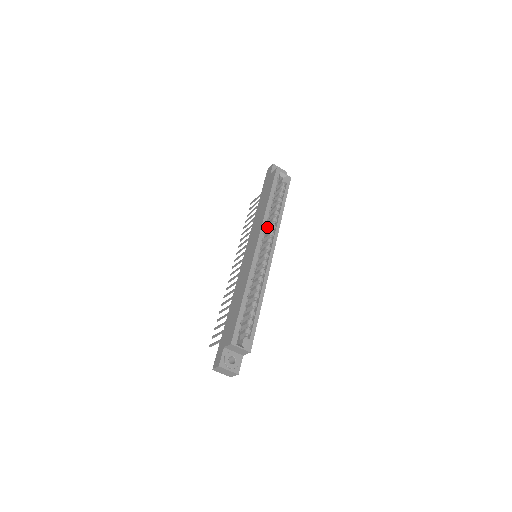
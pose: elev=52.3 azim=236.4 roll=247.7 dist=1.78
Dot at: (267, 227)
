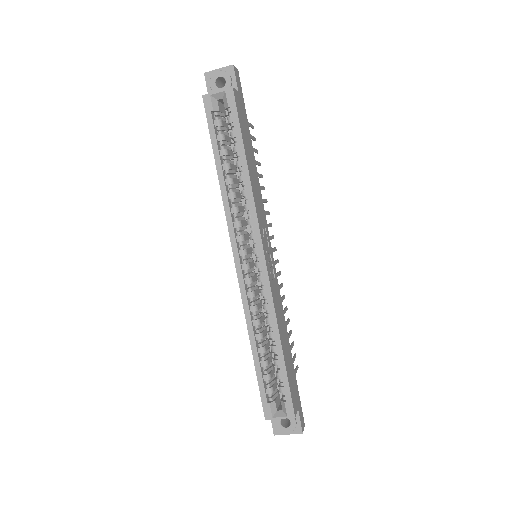
Dot at: occluded
